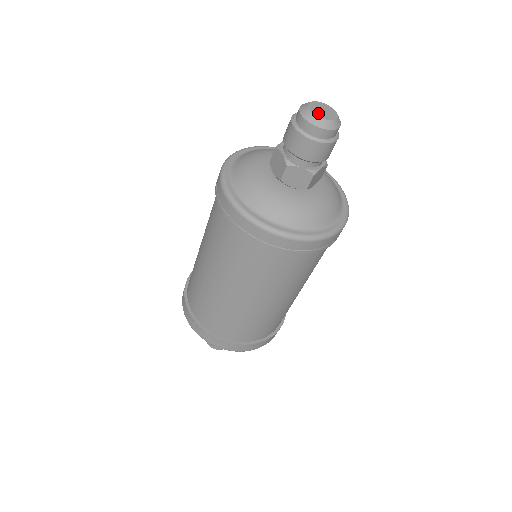
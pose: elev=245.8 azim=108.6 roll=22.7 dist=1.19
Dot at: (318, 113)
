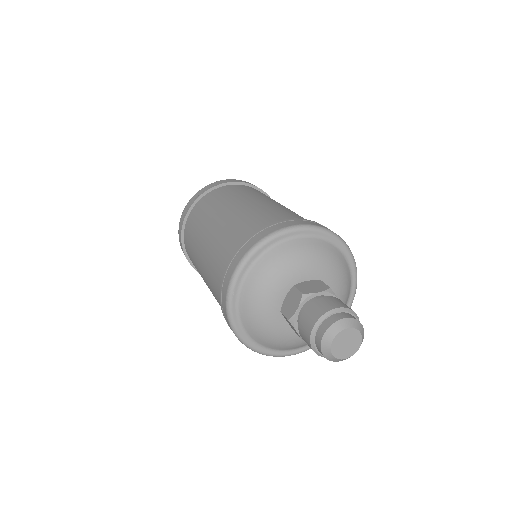
Dot at: (337, 346)
